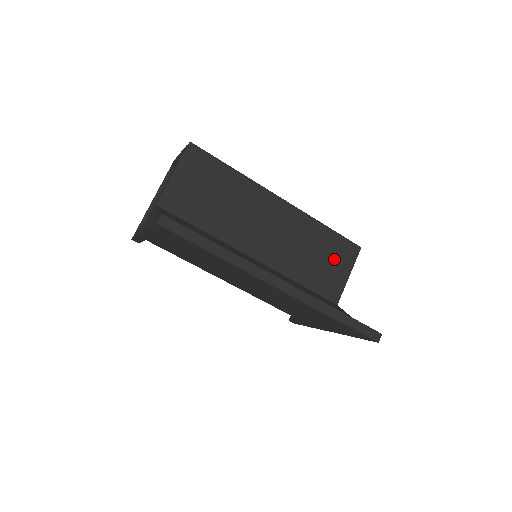
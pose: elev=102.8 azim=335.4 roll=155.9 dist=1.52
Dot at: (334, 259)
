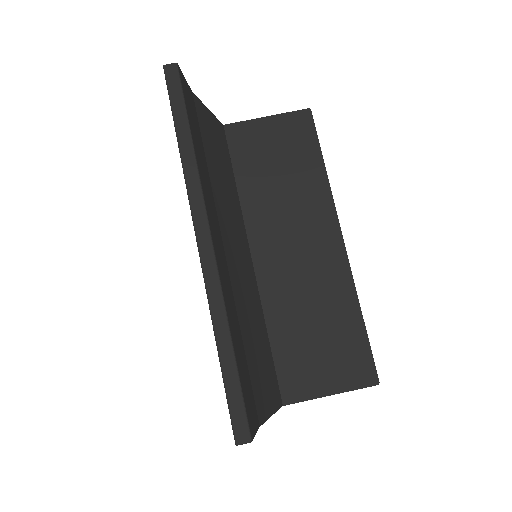
Dot at: (334, 357)
